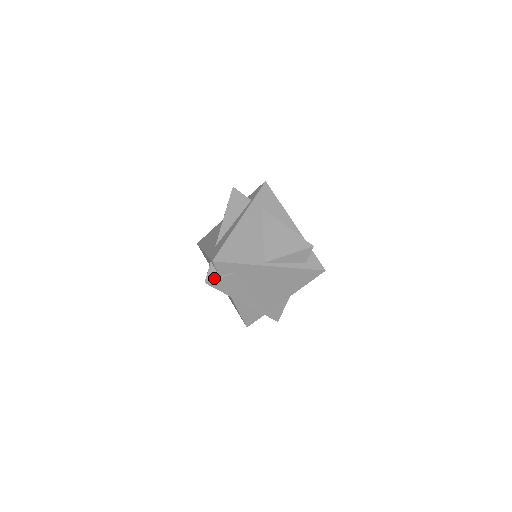
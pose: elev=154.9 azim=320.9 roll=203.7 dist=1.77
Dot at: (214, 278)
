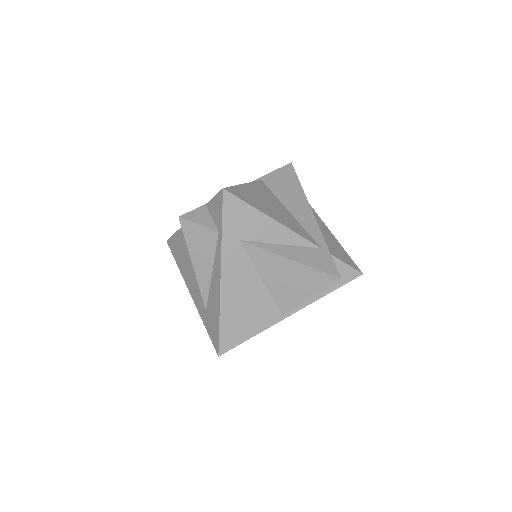
Dot at: occluded
